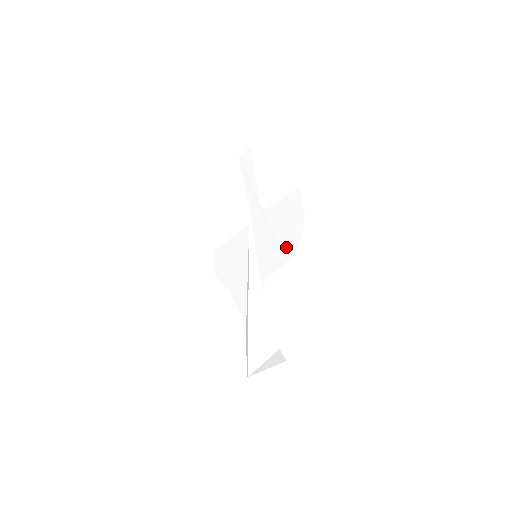
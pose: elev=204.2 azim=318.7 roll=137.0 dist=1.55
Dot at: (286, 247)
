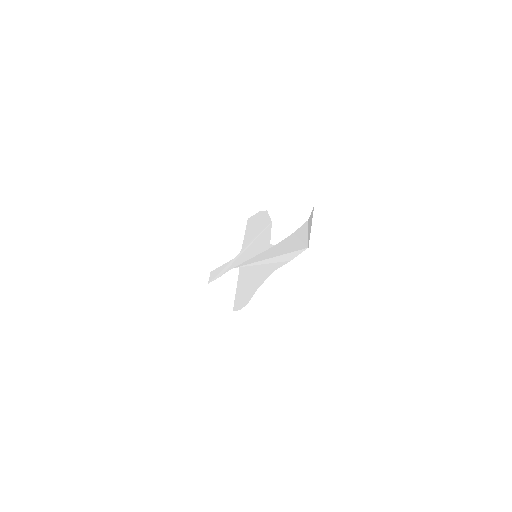
Dot at: (265, 225)
